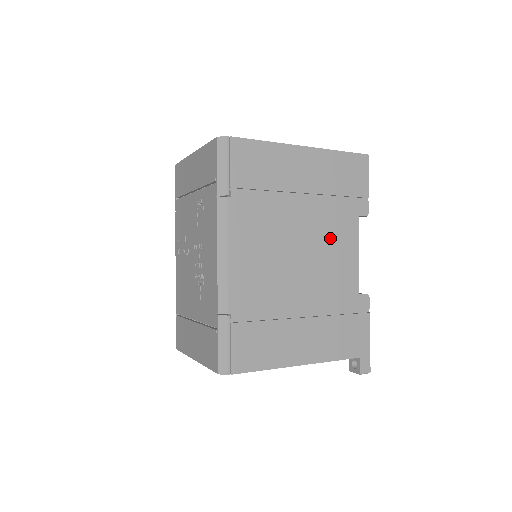
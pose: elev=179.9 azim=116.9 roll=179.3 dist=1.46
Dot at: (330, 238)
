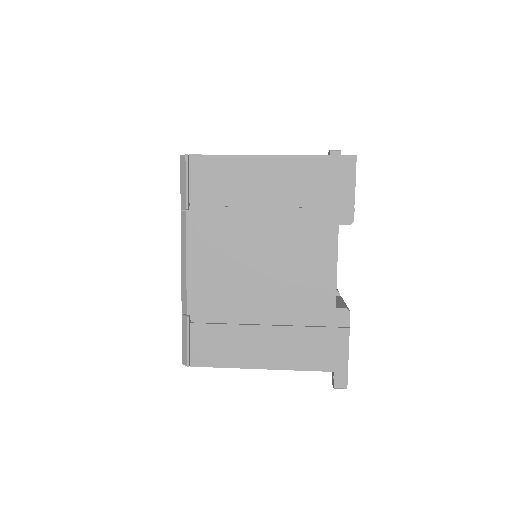
Dot at: (300, 249)
